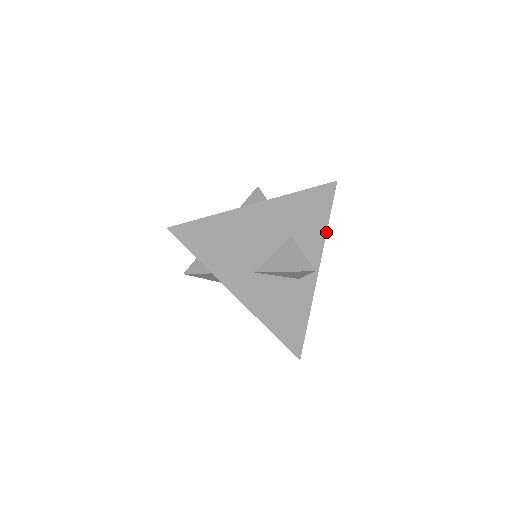
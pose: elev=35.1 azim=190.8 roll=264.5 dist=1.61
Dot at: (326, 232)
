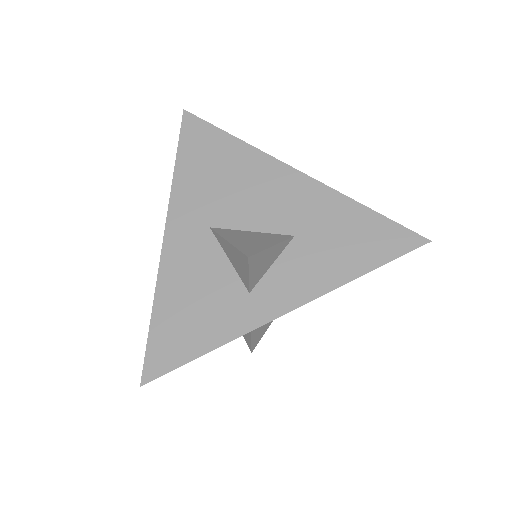
Dot at: (347, 282)
